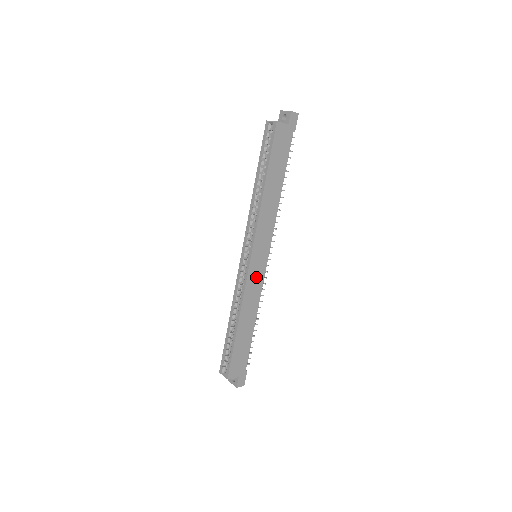
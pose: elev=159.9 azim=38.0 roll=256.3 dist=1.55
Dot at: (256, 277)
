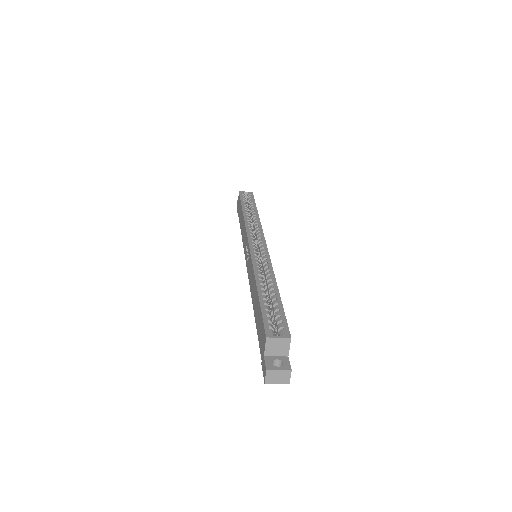
Dot at: occluded
